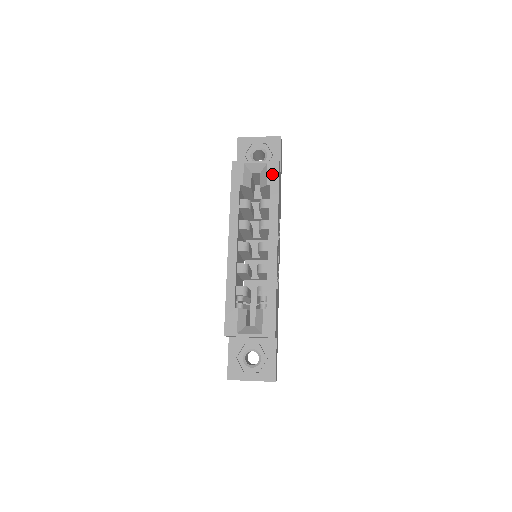
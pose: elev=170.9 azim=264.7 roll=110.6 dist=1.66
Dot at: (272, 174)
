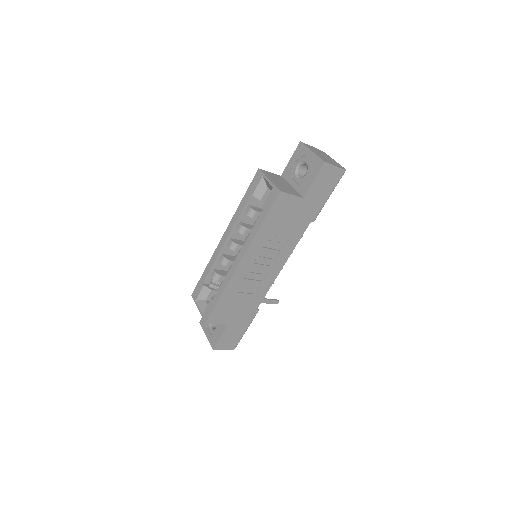
Dot at: (270, 200)
